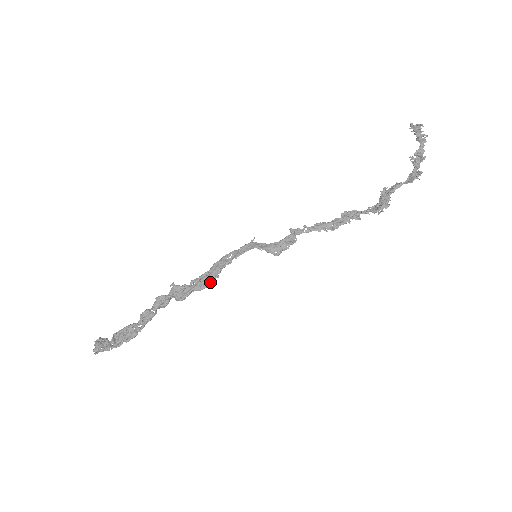
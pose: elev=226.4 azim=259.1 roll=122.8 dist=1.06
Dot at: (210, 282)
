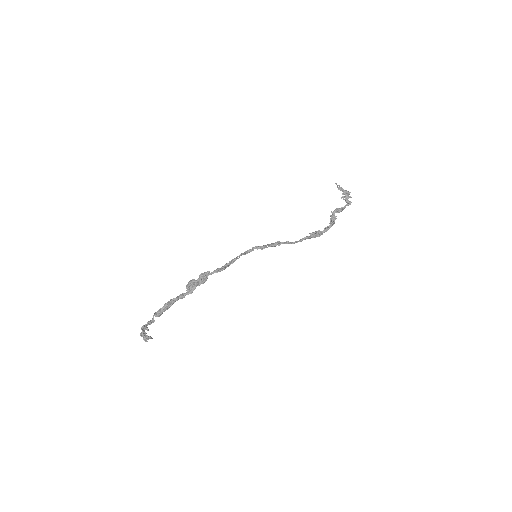
Dot at: (225, 268)
